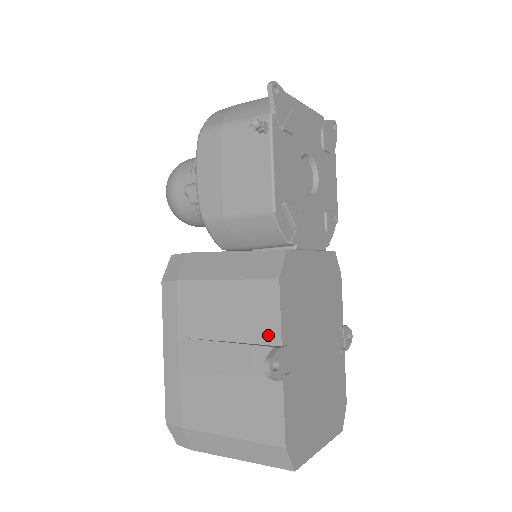
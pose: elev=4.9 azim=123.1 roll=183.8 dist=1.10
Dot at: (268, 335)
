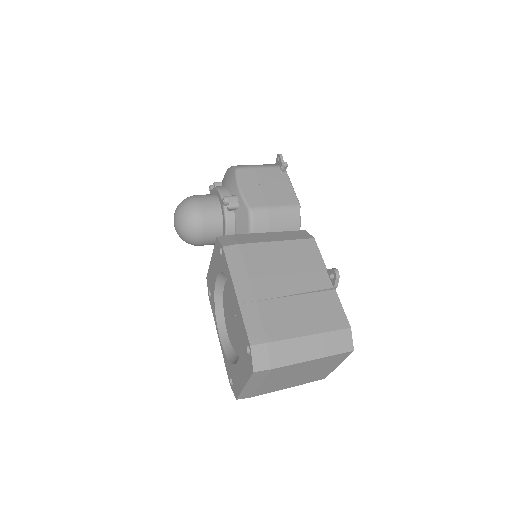
Dot at: (318, 267)
